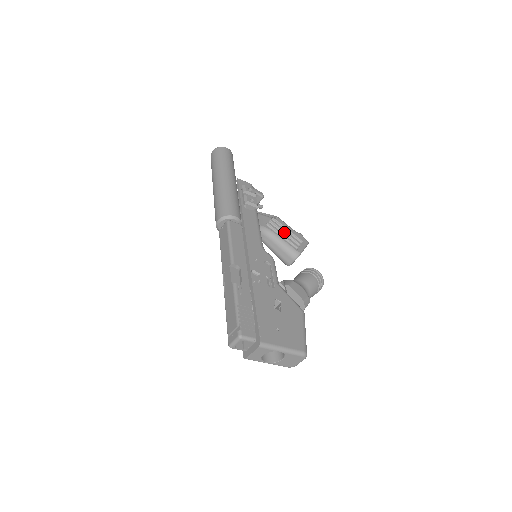
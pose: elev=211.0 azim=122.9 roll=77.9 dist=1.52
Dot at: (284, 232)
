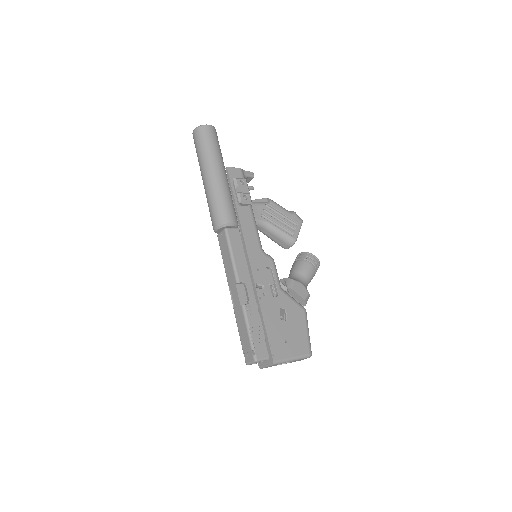
Dot at: (279, 218)
